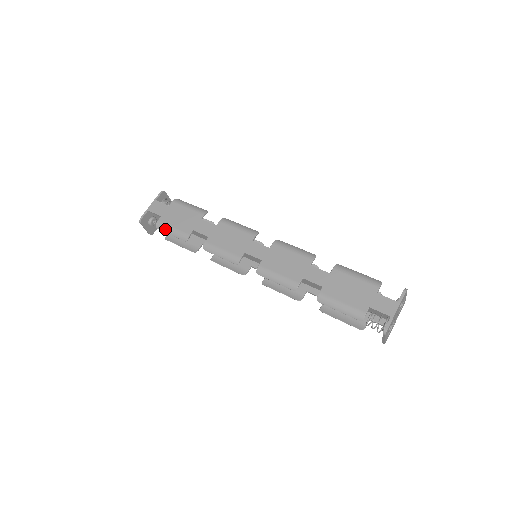
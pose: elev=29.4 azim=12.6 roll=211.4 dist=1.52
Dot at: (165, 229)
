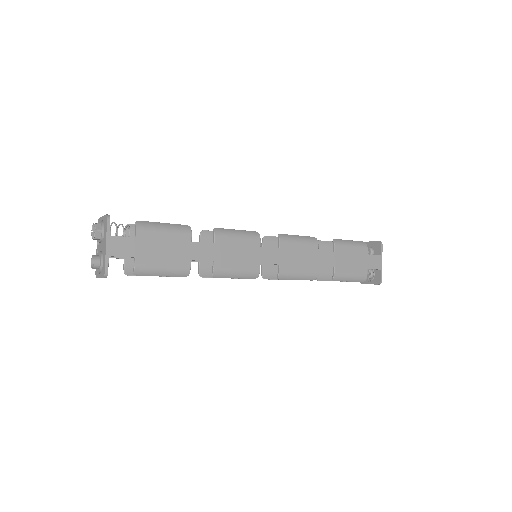
Dot at: (152, 273)
